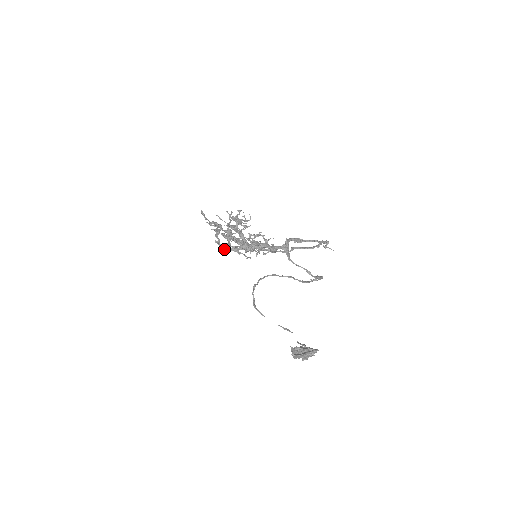
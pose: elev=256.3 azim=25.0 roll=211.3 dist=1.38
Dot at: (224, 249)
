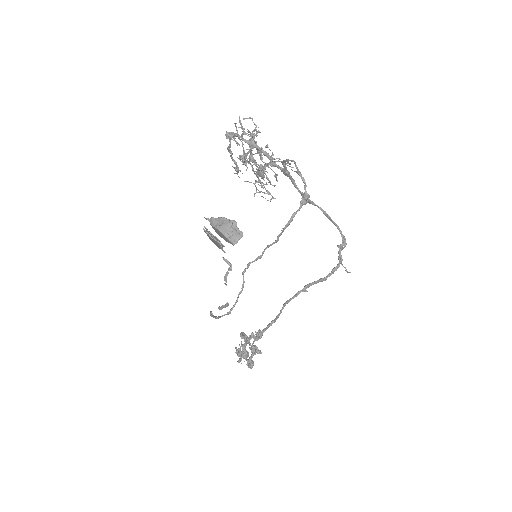
Dot at: (229, 132)
